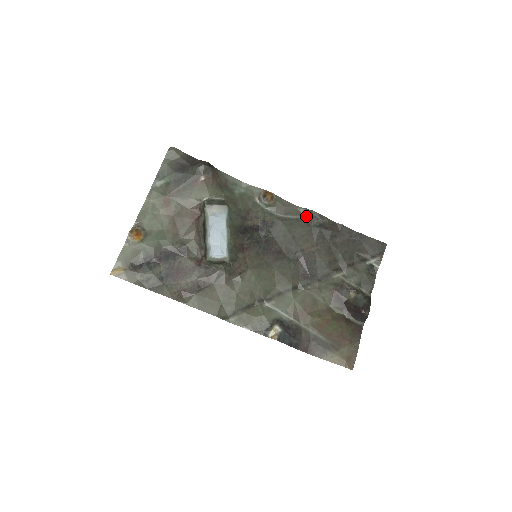
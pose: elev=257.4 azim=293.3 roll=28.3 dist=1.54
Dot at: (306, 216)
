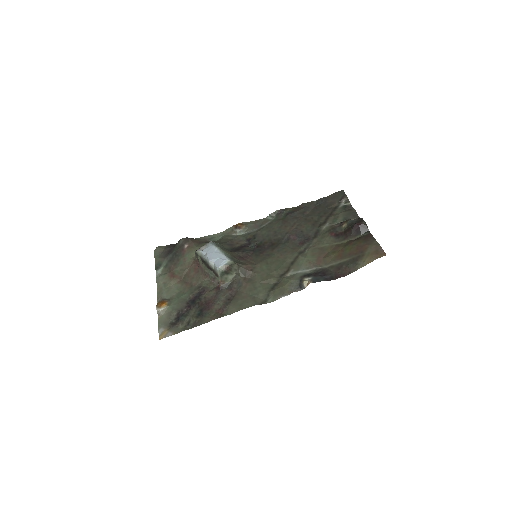
Dot at: (274, 218)
